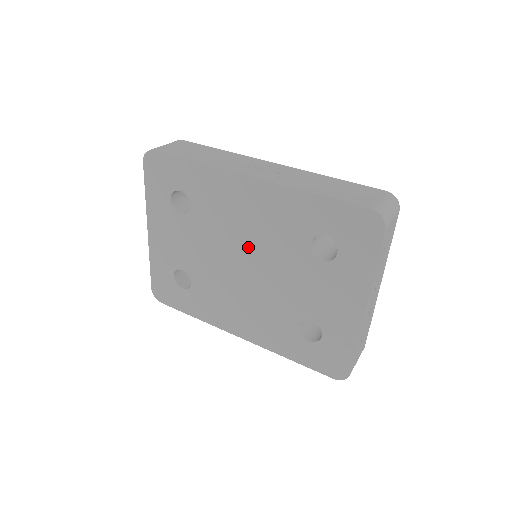
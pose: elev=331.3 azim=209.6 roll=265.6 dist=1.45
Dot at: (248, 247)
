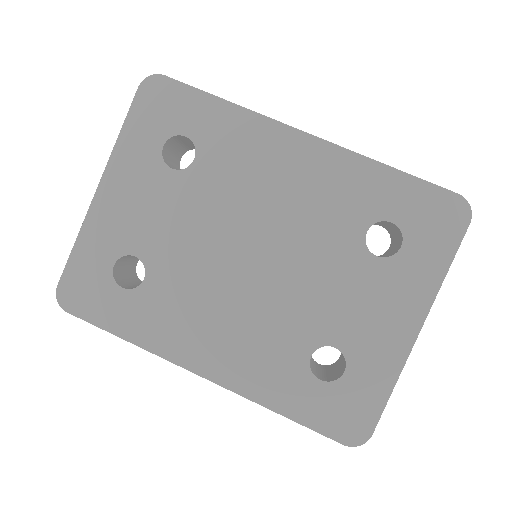
Dot at: (268, 229)
